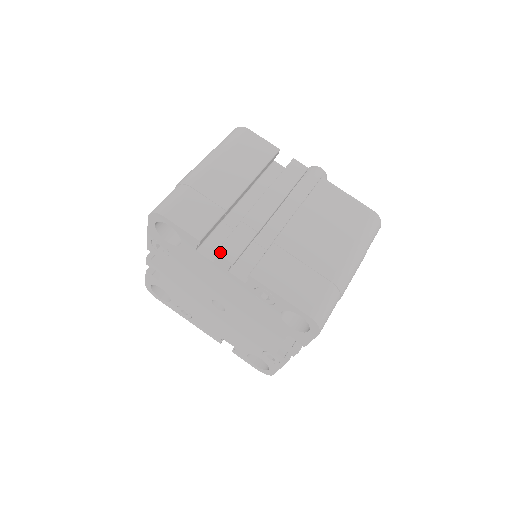
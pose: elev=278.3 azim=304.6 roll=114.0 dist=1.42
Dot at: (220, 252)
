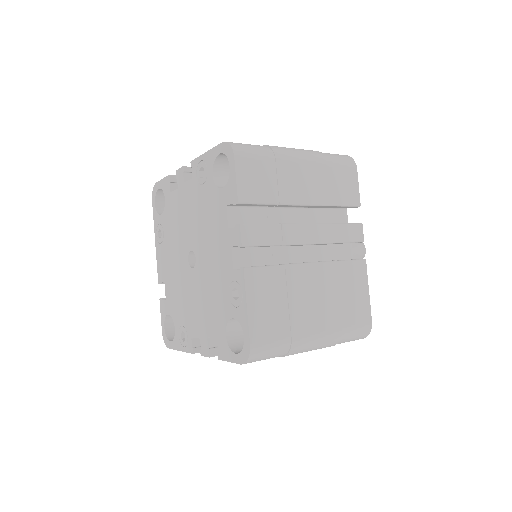
Dot at: (243, 228)
